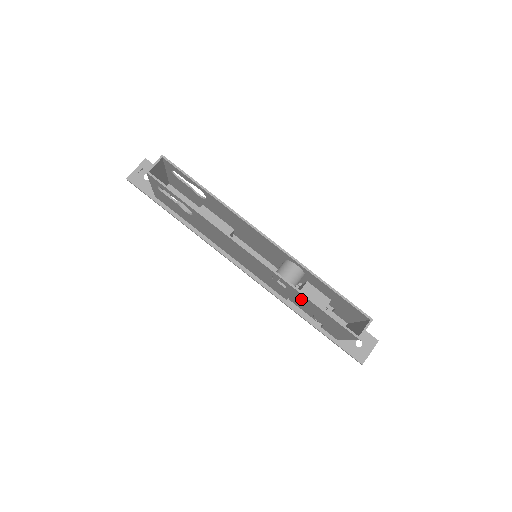
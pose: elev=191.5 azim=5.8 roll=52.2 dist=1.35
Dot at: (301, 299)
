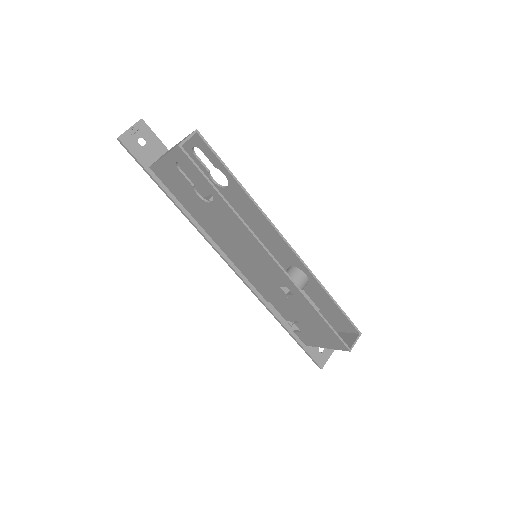
Dot at: (301, 307)
